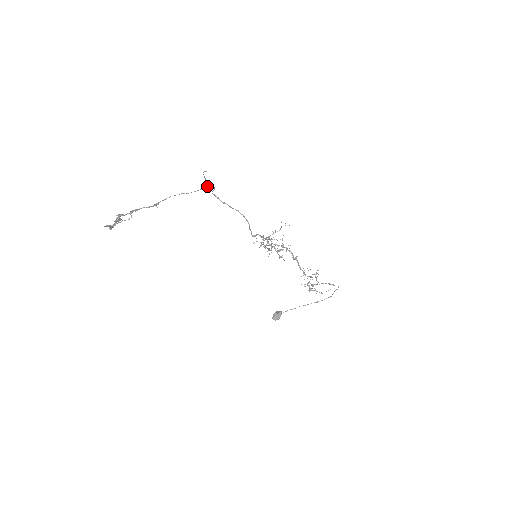
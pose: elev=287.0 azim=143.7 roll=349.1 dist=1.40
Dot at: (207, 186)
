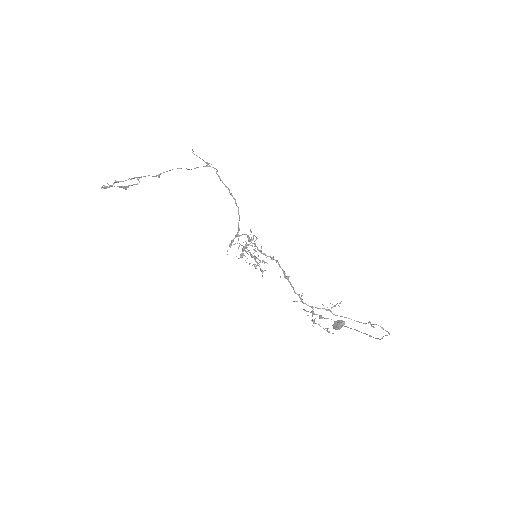
Dot at: occluded
